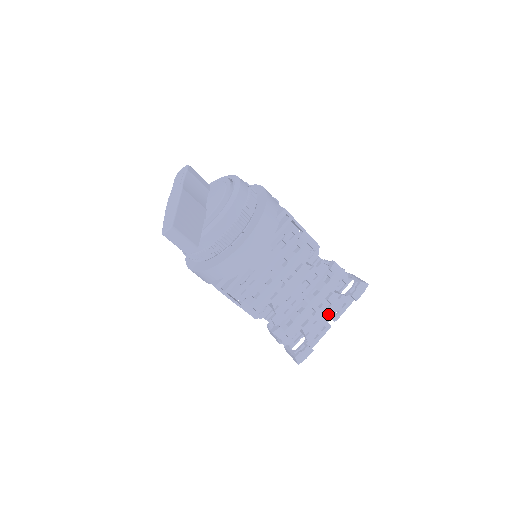
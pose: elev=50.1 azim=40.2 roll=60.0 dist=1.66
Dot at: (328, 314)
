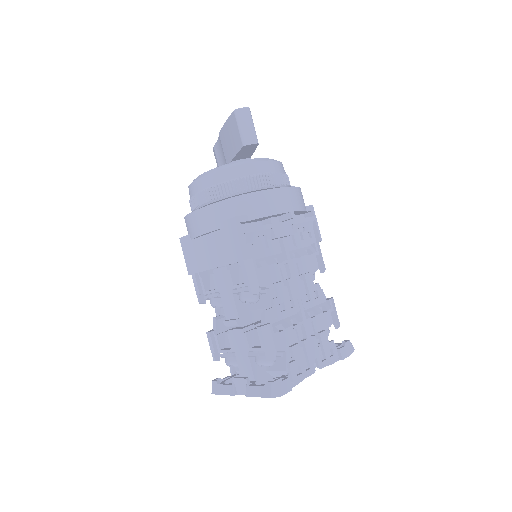
Dot at: (316, 352)
